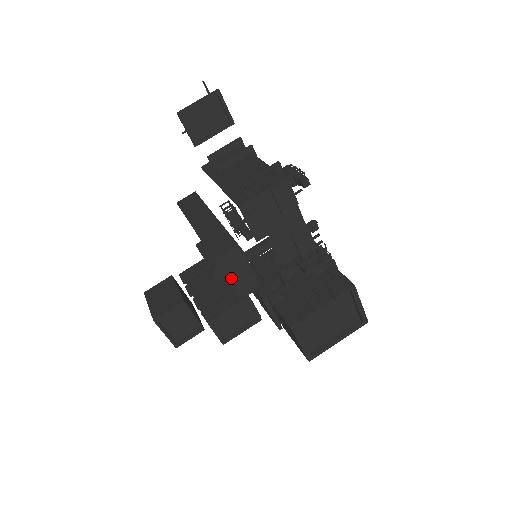
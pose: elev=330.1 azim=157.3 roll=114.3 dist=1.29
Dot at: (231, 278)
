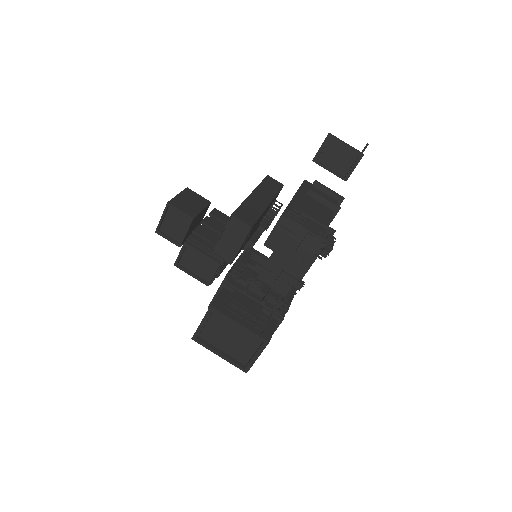
Dot at: (225, 237)
